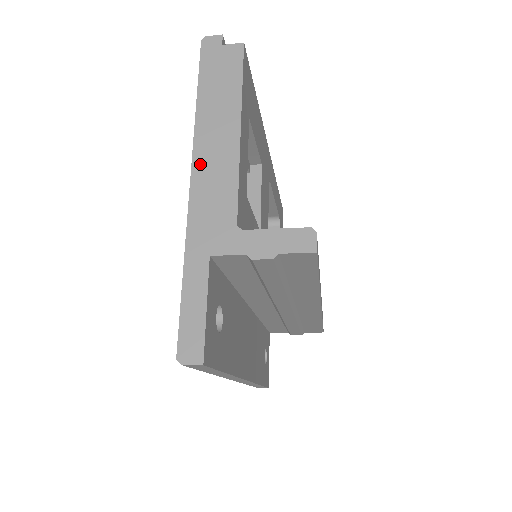
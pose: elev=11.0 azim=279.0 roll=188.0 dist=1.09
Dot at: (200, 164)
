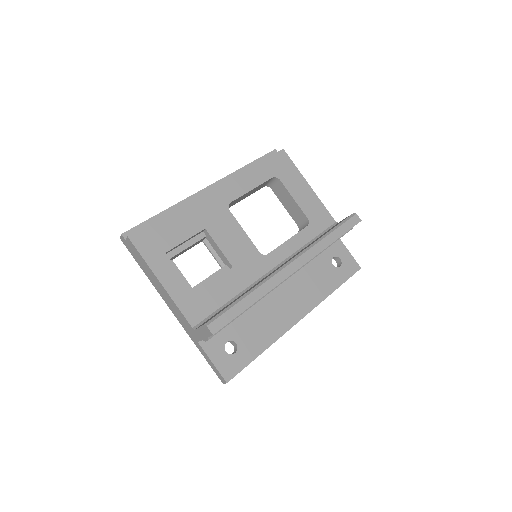
Dot at: (167, 303)
